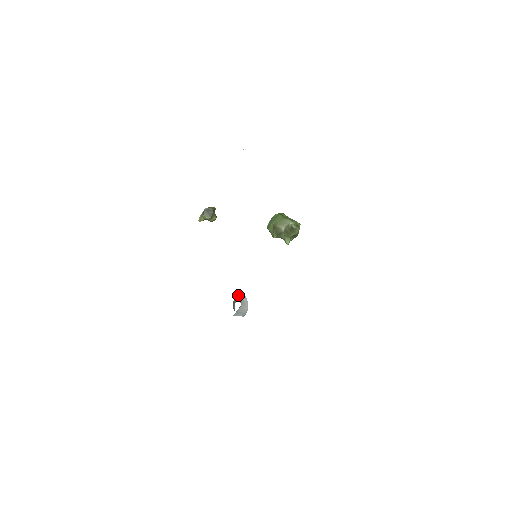
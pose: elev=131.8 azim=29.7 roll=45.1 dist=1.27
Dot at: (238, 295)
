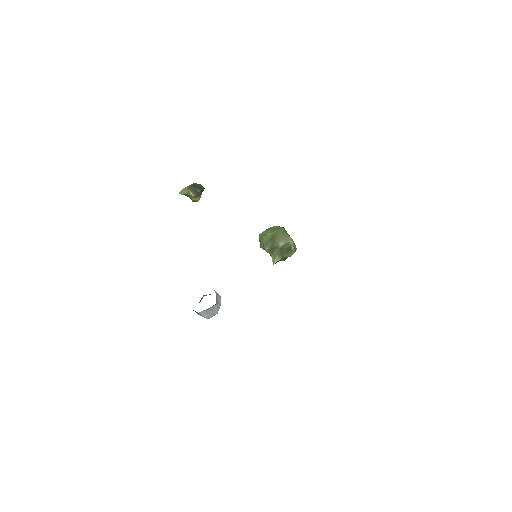
Dot at: occluded
